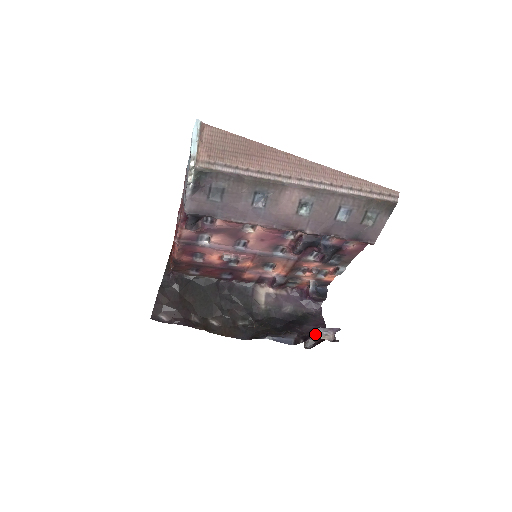
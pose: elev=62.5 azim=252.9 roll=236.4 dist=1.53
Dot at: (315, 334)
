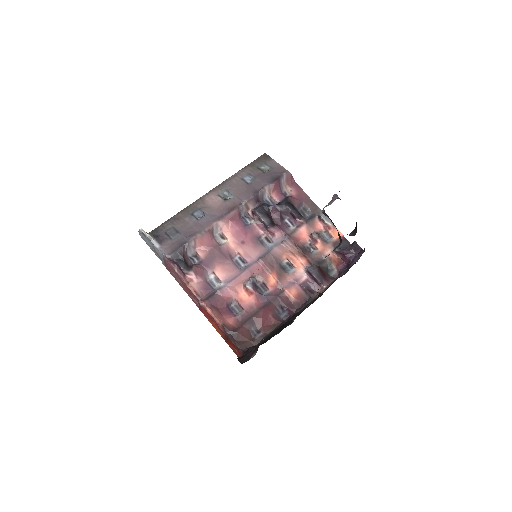
Dot at: occluded
